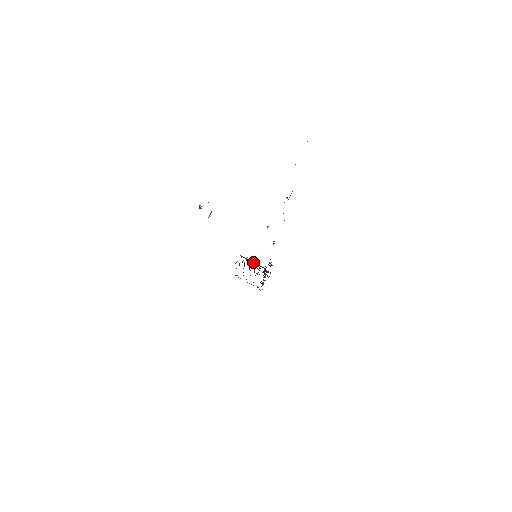
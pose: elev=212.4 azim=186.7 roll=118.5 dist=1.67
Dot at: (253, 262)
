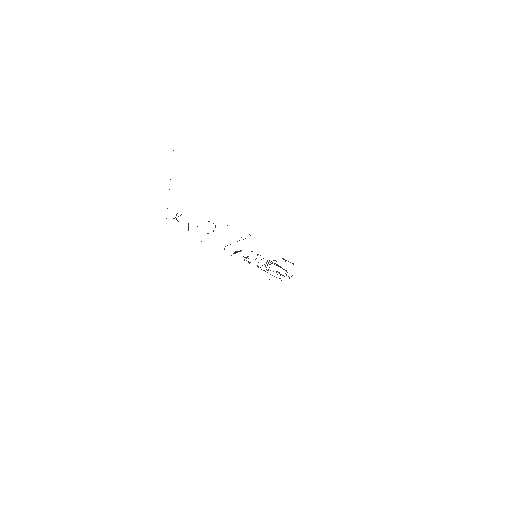
Dot at: occluded
